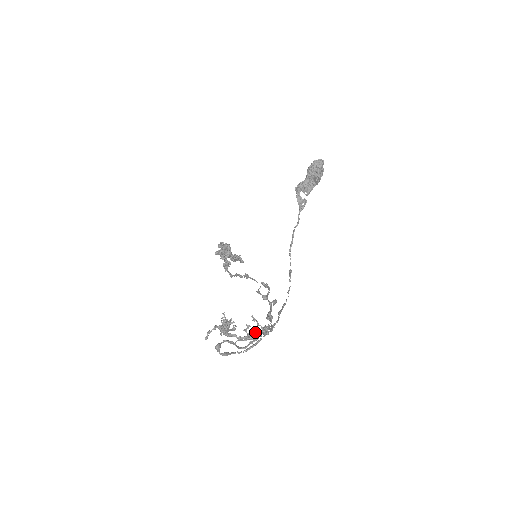
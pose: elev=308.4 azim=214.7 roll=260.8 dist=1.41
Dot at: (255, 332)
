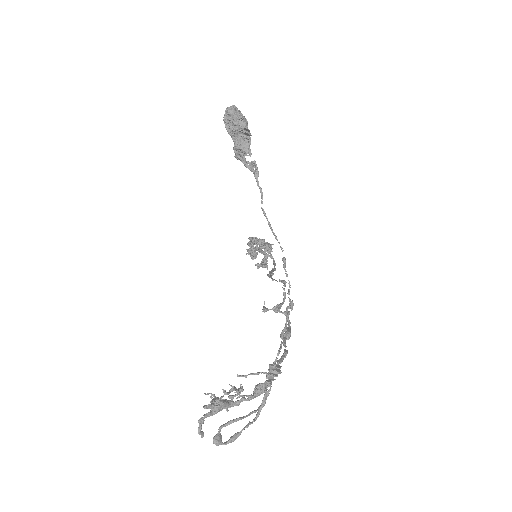
Dot at: (259, 384)
